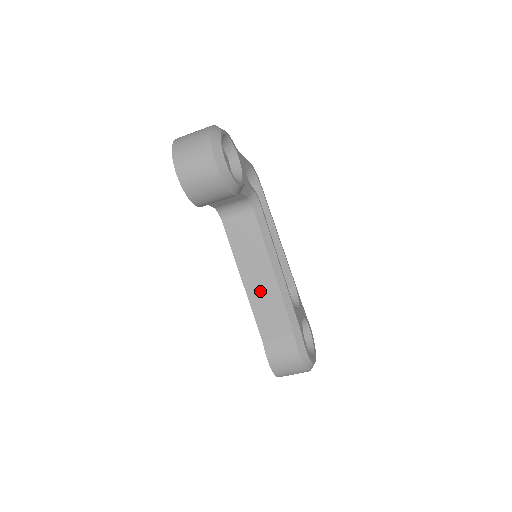
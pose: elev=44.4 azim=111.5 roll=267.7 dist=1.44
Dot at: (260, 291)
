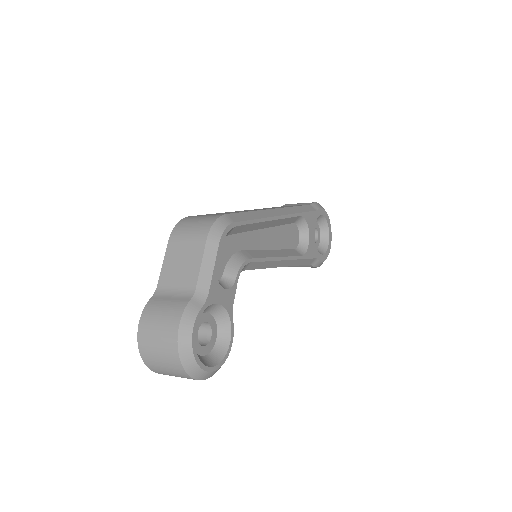
Dot at: occluded
